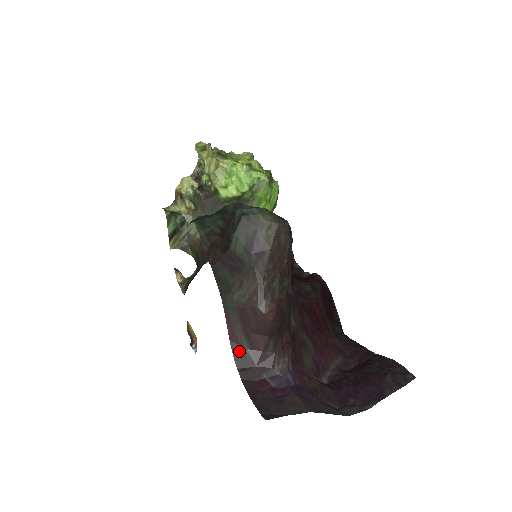
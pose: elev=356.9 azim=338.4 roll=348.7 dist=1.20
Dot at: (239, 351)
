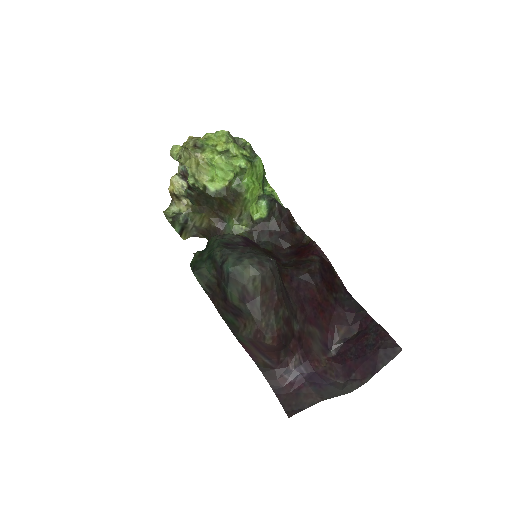
Dot at: (259, 362)
